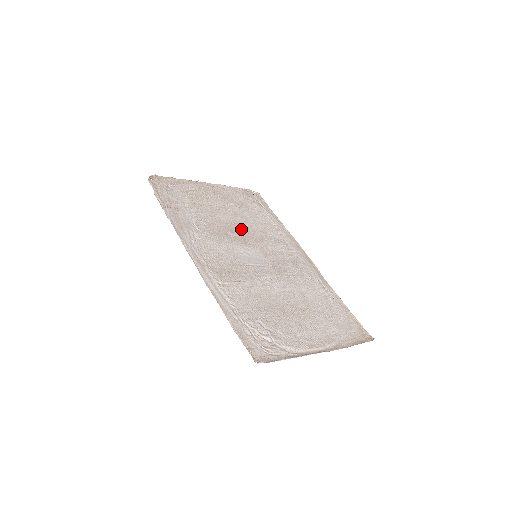
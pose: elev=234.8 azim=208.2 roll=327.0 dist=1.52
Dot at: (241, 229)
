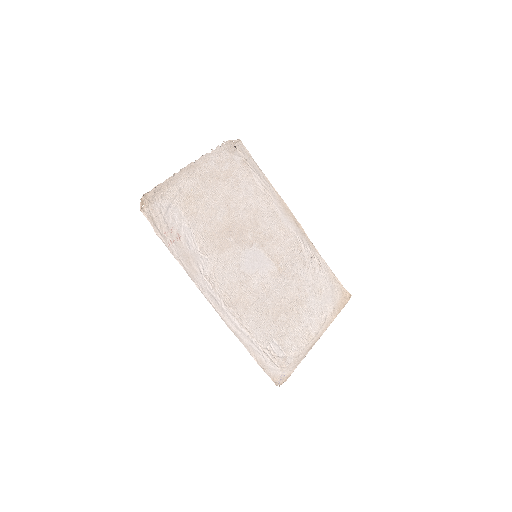
Dot at: (237, 222)
